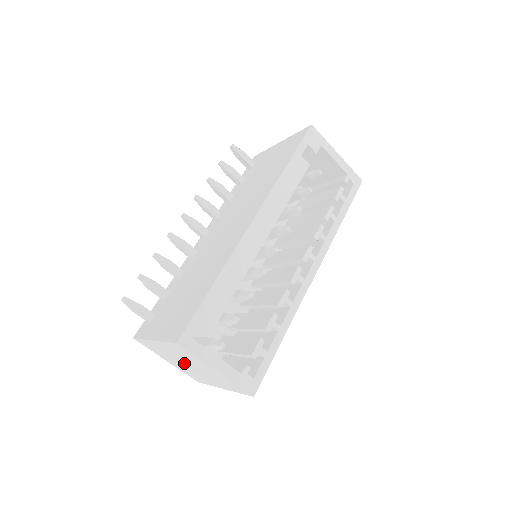
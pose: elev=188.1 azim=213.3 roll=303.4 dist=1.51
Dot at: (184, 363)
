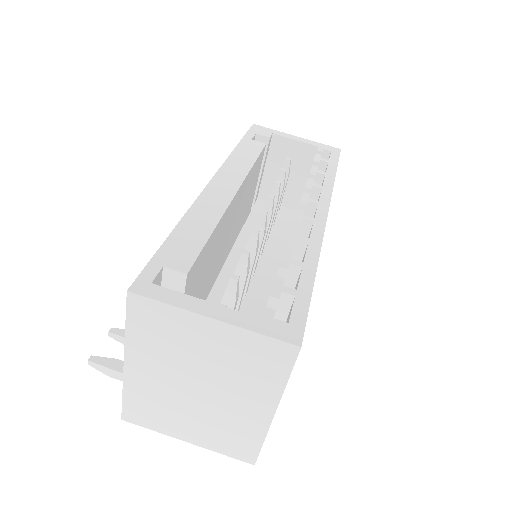
Dot at: (191, 392)
